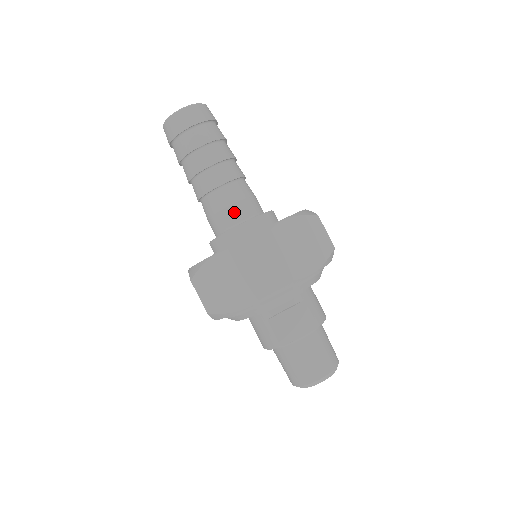
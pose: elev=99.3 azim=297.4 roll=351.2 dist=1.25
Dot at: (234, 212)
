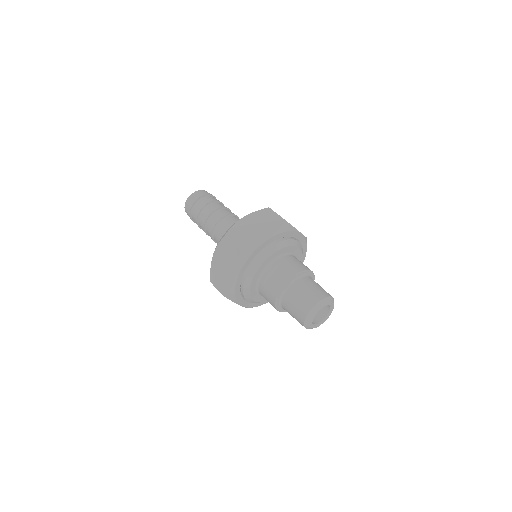
Dot at: occluded
